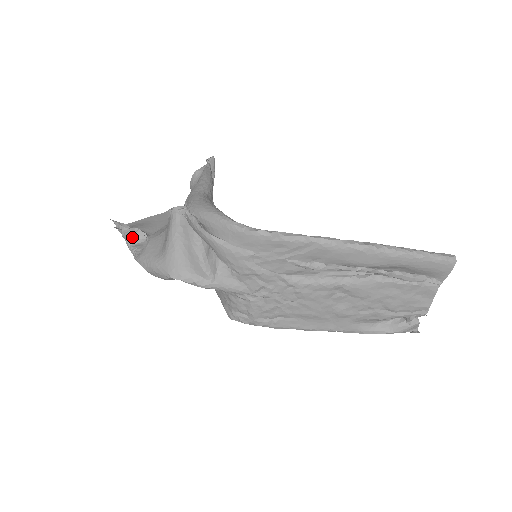
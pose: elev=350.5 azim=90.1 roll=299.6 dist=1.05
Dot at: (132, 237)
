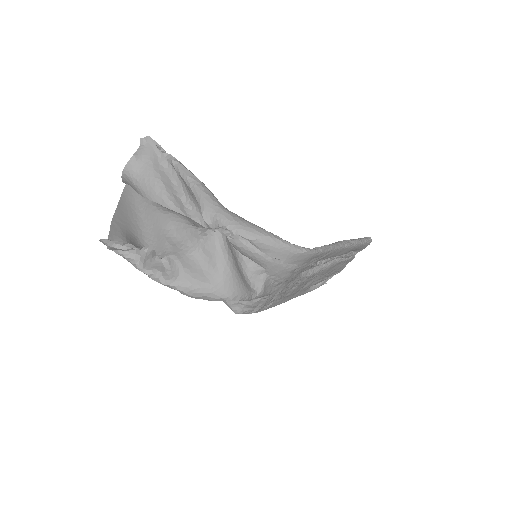
Dot at: (143, 258)
